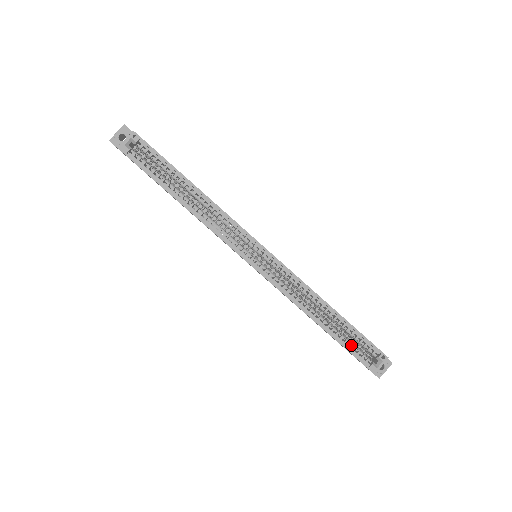
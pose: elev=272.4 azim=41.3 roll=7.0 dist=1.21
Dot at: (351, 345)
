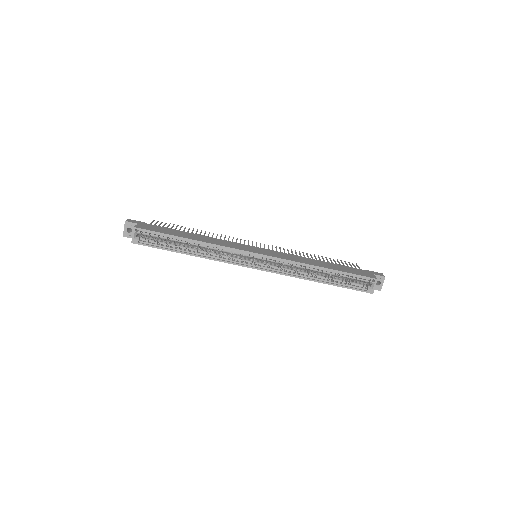
Dot at: (348, 283)
